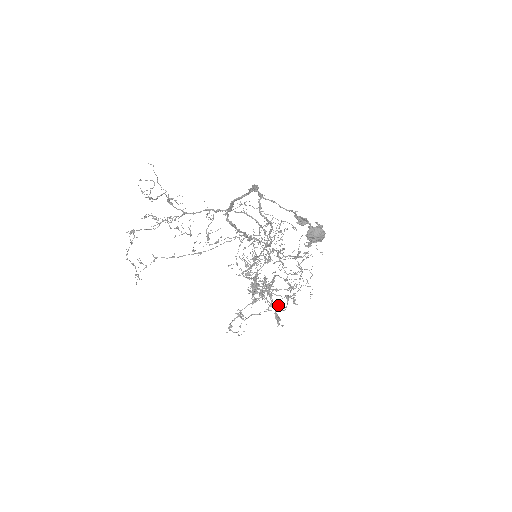
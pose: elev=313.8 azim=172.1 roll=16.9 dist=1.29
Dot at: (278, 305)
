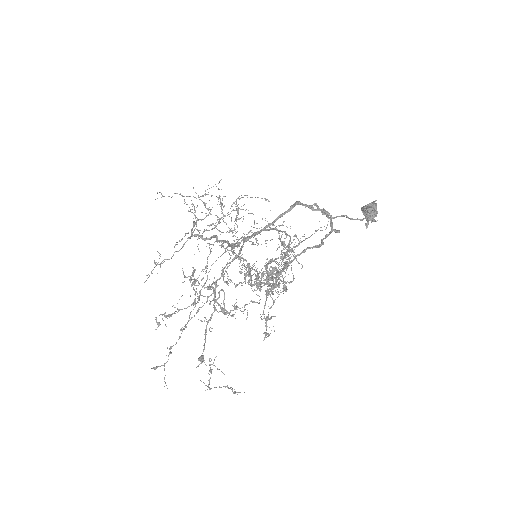
Dot at: occluded
